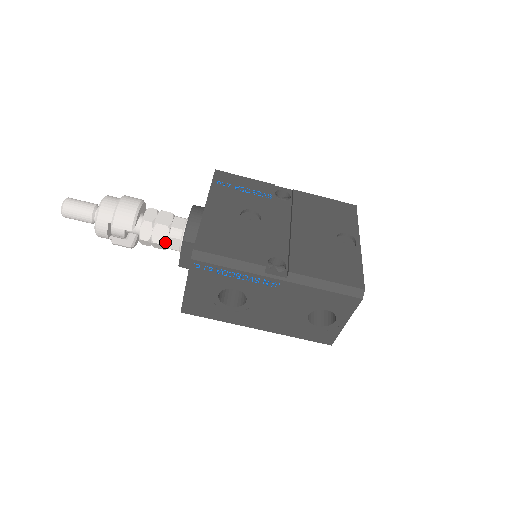
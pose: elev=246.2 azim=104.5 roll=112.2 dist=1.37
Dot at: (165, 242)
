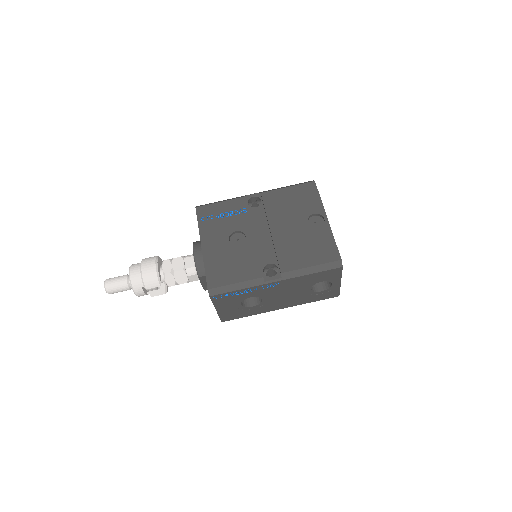
Dot at: (187, 281)
